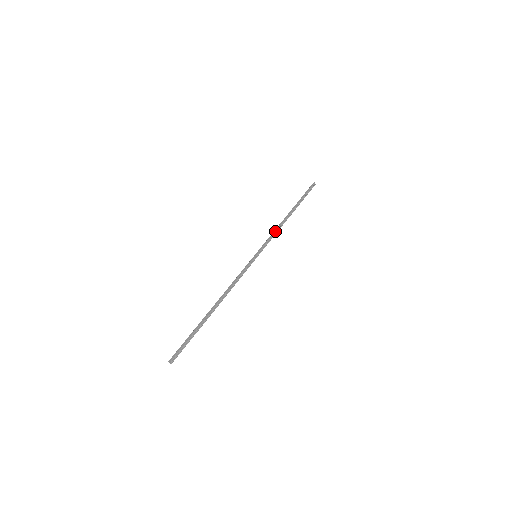
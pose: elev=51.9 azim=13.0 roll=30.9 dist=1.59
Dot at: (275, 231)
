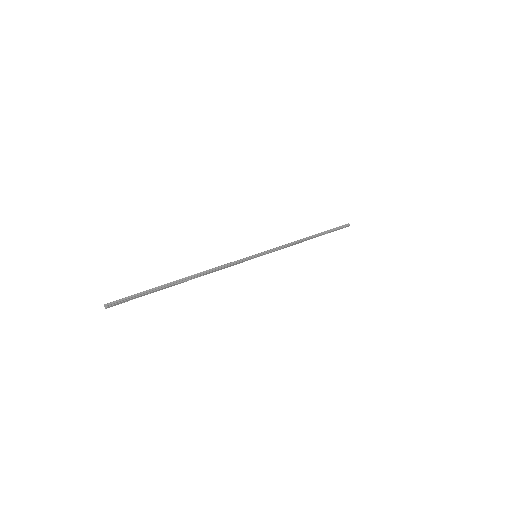
Dot at: (286, 244)
